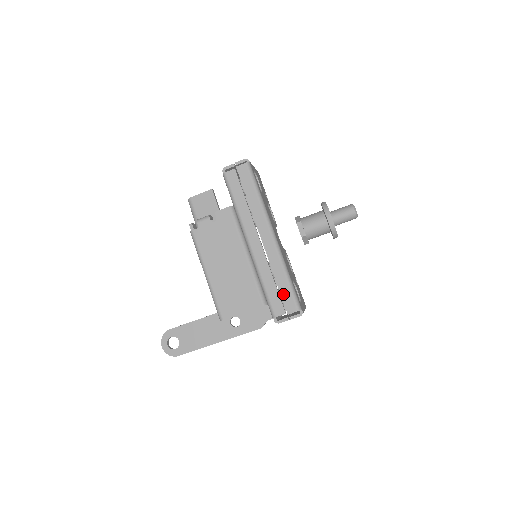
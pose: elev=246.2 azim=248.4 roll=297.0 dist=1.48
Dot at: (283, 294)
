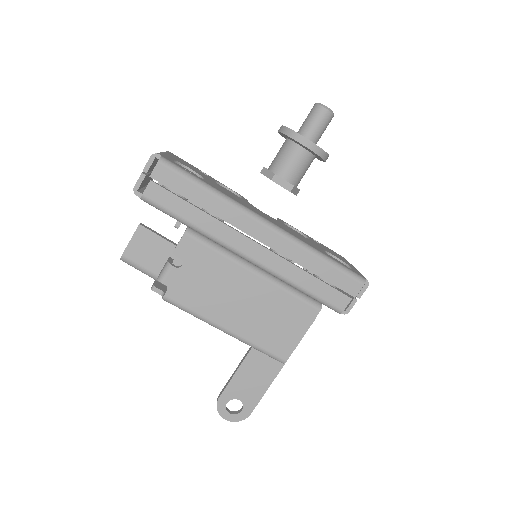
Dot at: (332, 280)
